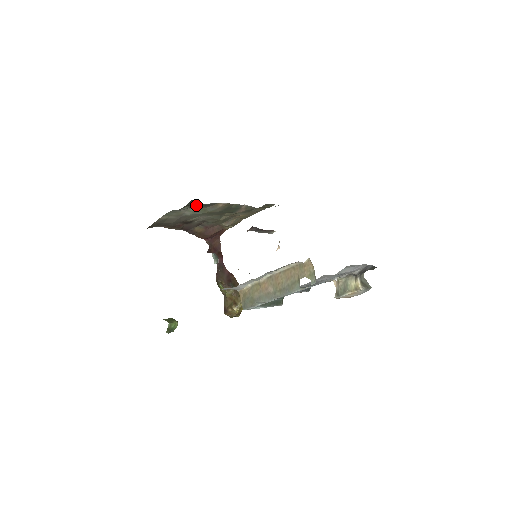
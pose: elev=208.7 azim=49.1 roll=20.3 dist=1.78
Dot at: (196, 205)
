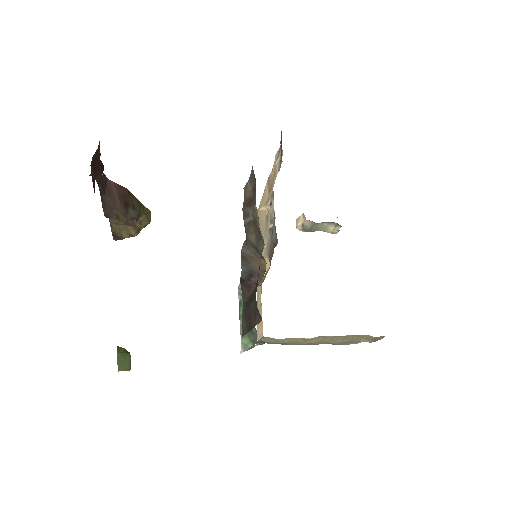
Dot at: occluded
